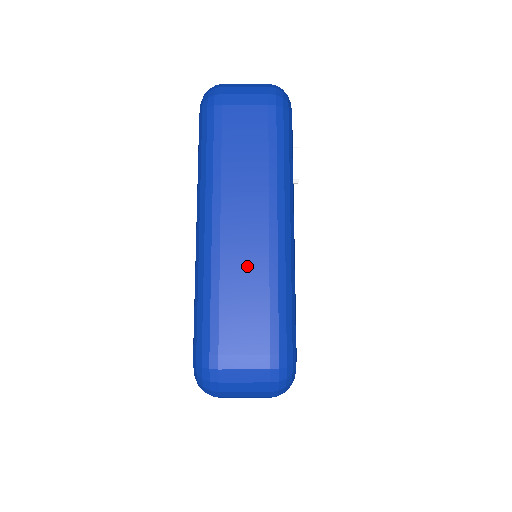
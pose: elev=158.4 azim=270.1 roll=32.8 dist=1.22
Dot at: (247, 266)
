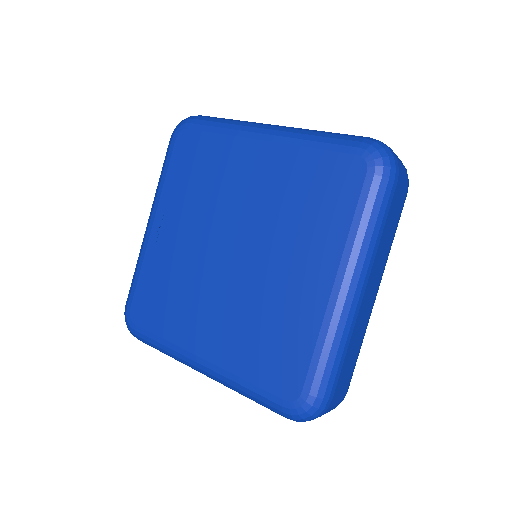
Dot at: occluded
